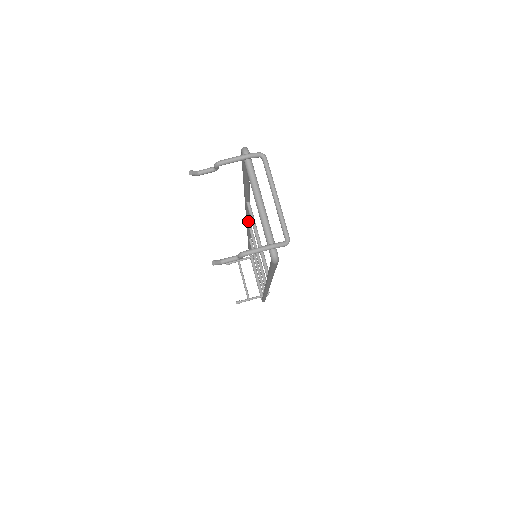
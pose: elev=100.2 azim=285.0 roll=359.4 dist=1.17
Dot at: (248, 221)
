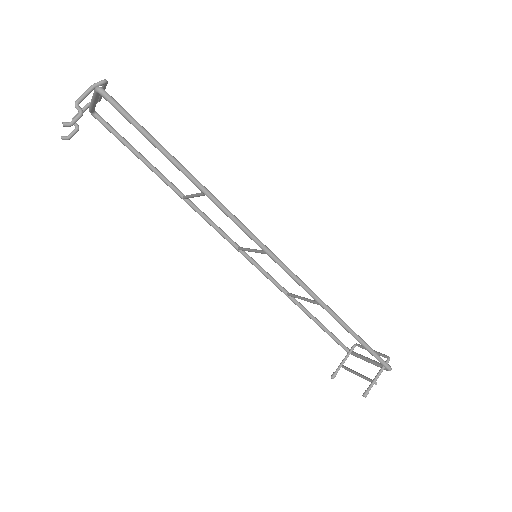
Dot at: (232, 243)
